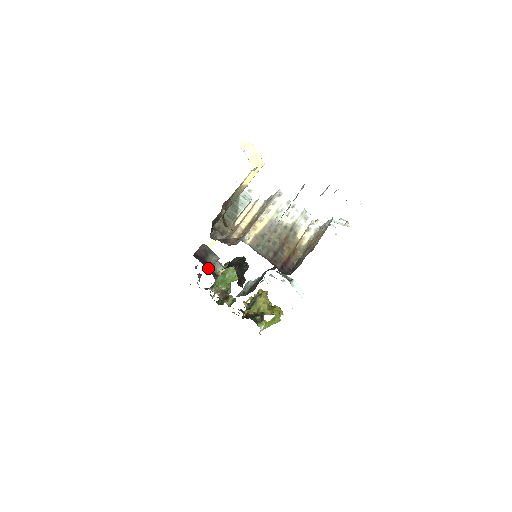
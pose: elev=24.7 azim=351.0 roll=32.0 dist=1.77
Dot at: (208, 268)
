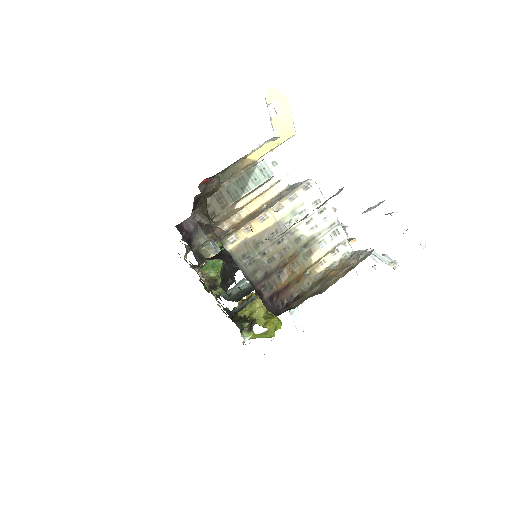
Dot at: (192, 248)
